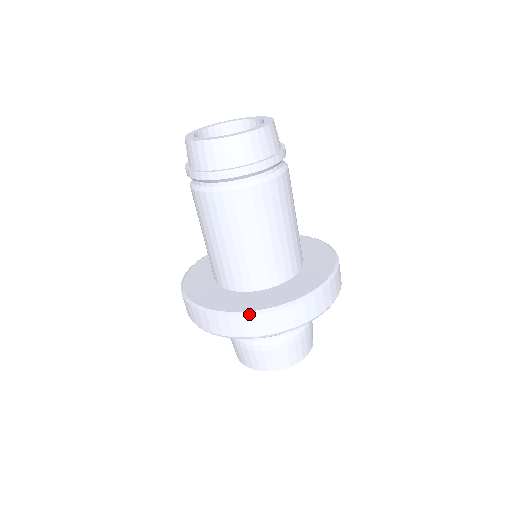
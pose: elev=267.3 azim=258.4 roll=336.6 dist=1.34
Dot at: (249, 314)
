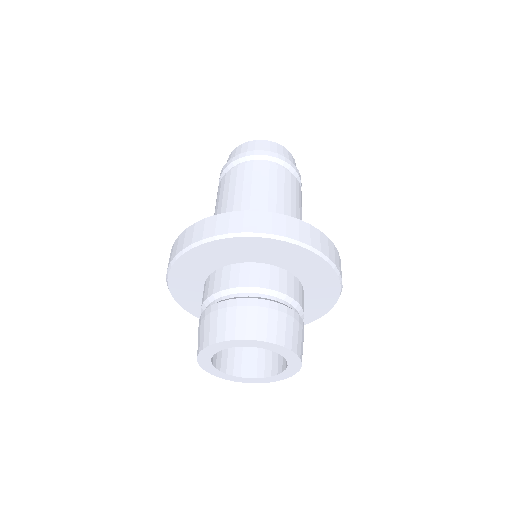
Dot at: (240, 211)
